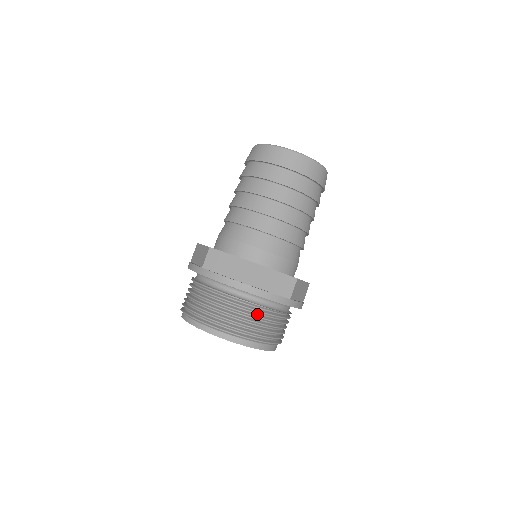
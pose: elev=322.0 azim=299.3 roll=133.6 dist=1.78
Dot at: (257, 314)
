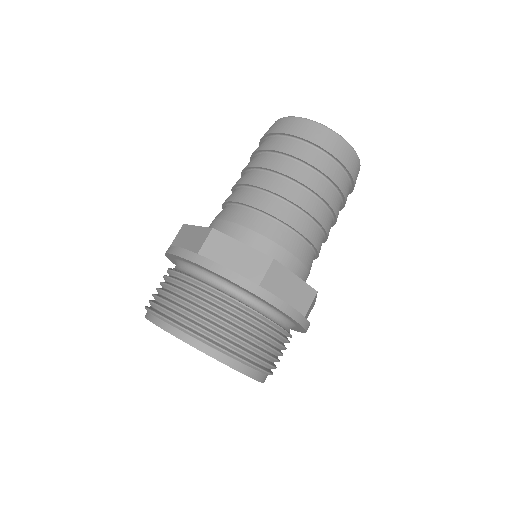
Dot at: (261, 330)
